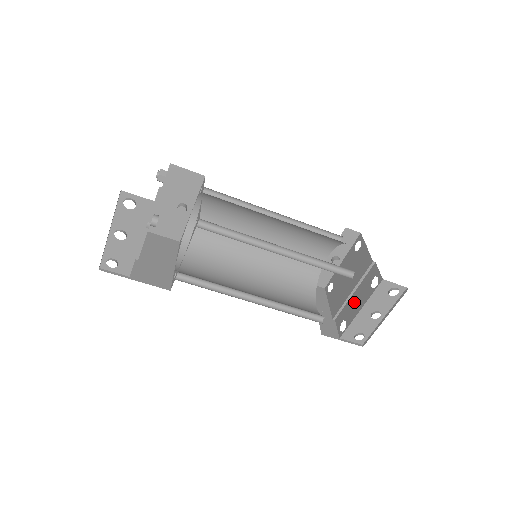
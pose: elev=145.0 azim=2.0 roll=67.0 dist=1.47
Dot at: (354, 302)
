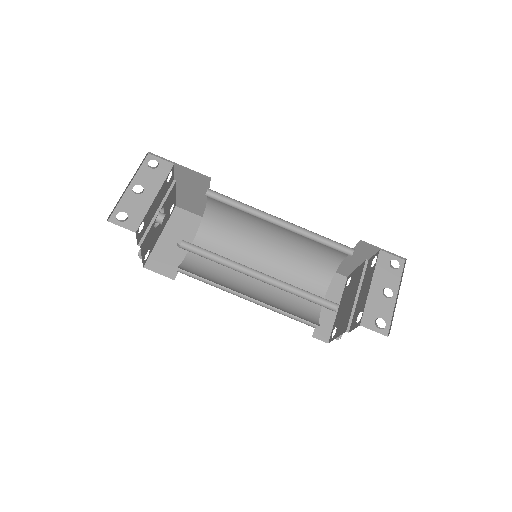
Dot at: (362, 295)
